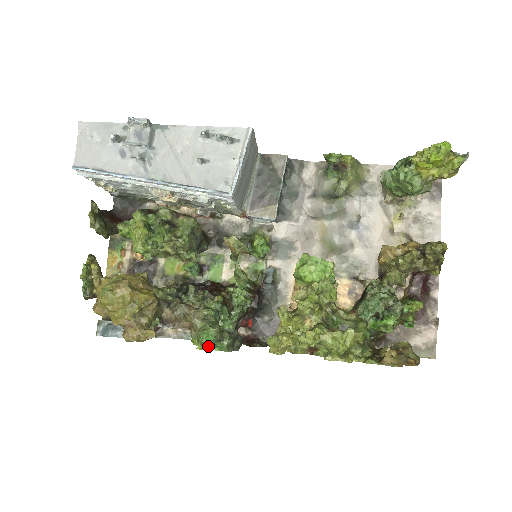
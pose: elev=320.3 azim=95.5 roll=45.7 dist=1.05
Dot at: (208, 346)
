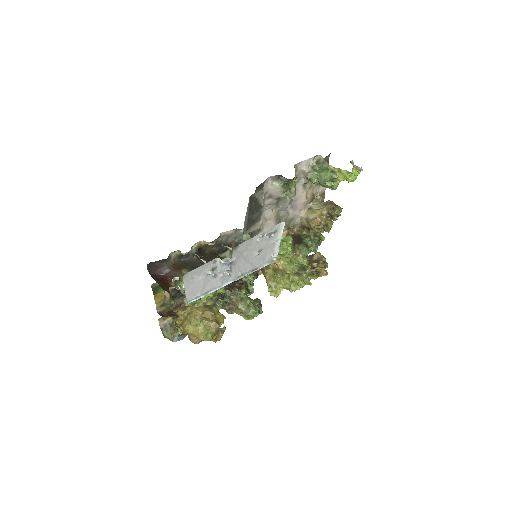
Dot at: occluded
